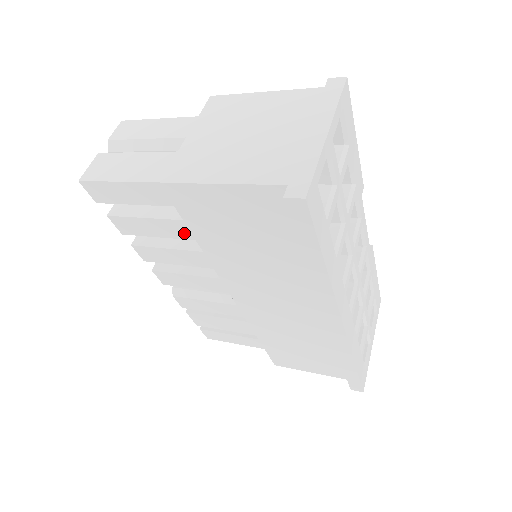
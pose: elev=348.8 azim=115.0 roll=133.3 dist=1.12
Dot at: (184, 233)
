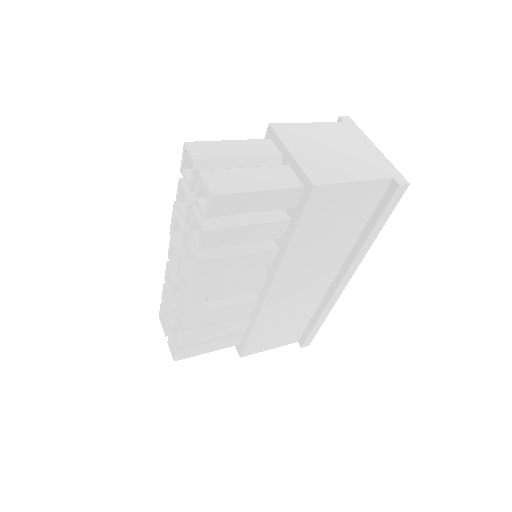
Dot at: (269, 234)
